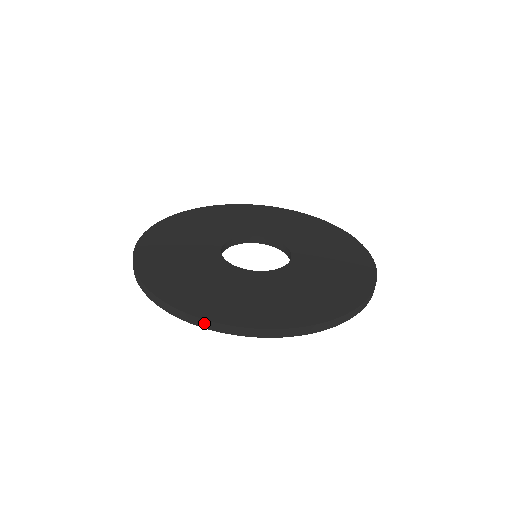
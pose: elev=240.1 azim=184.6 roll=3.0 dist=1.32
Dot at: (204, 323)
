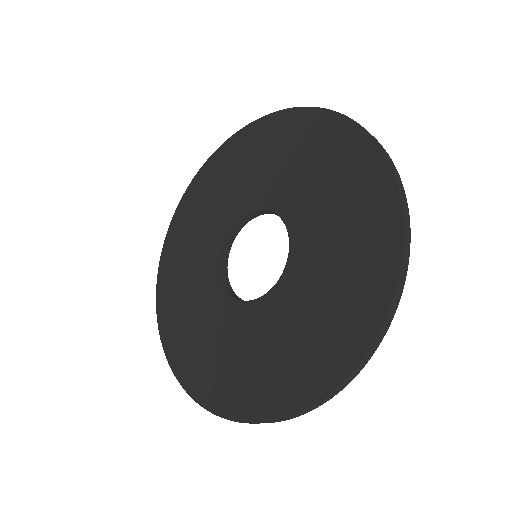
Dot at: (228, 419)
